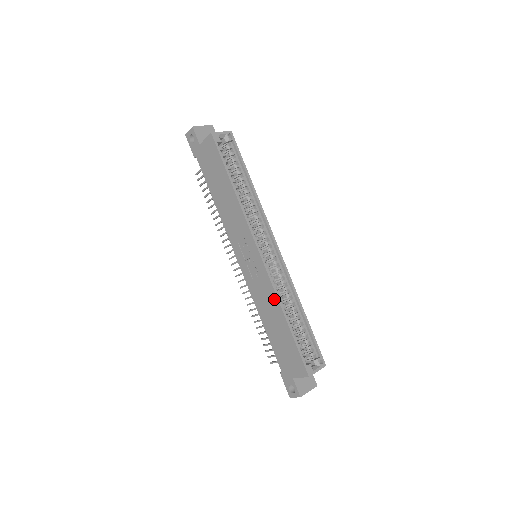
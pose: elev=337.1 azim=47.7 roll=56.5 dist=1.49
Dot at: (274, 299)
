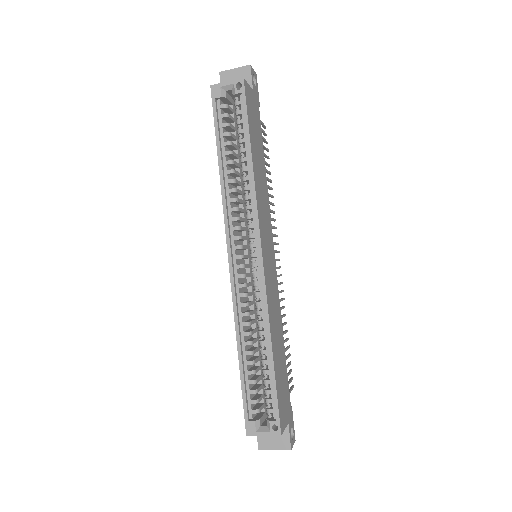
Dot at: (237, 321)
